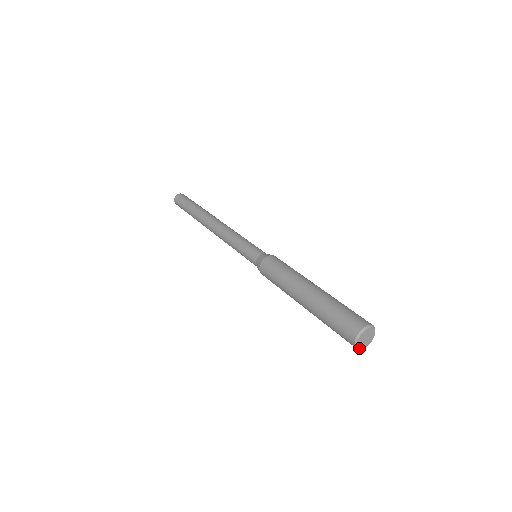
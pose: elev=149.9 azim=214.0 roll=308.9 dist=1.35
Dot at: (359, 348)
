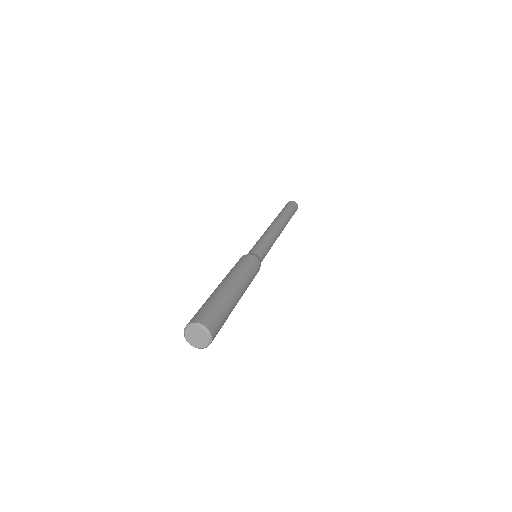
Dot at: (191, 344)
